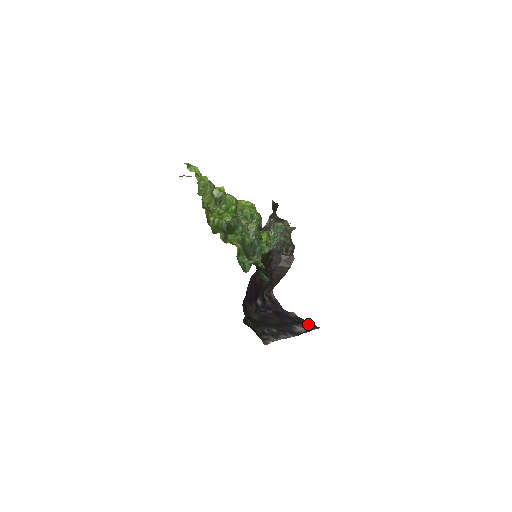
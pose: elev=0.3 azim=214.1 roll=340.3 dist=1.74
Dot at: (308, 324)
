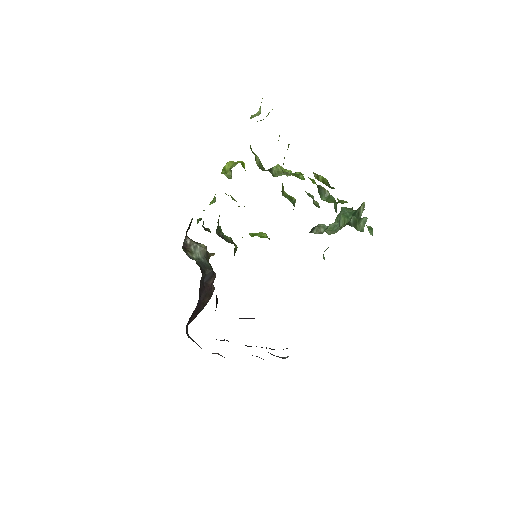
Dot at: occluded
